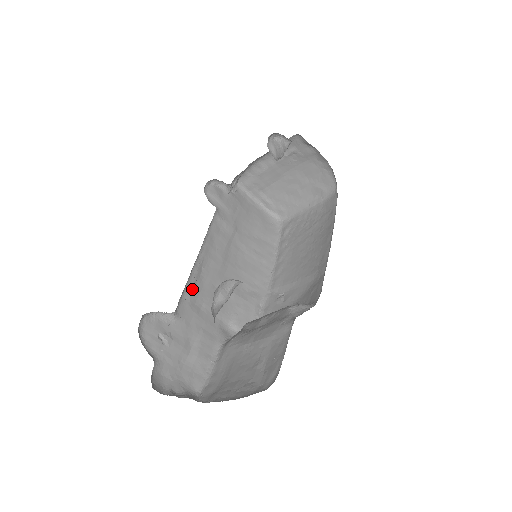
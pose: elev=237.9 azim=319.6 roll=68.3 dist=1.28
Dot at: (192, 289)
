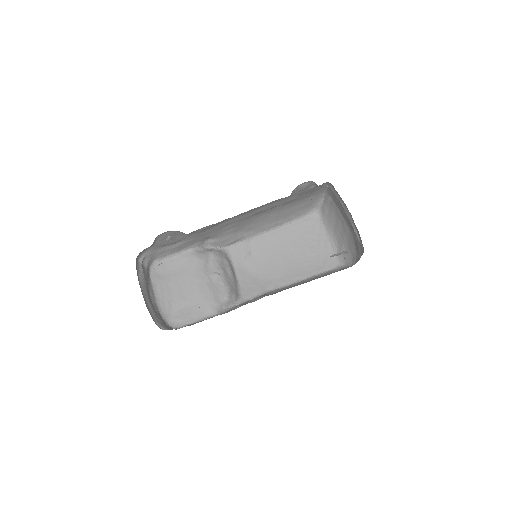
Dot at: (214, 225)
